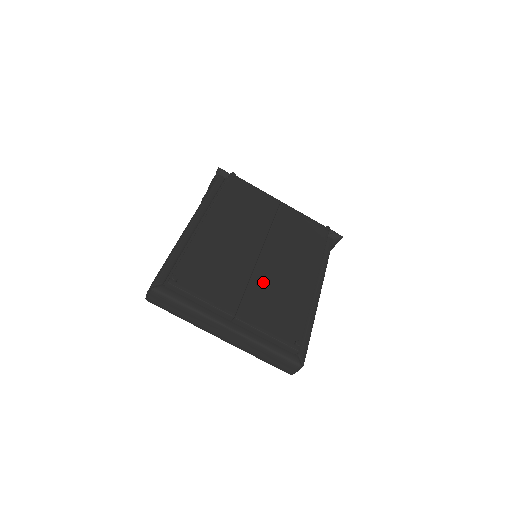
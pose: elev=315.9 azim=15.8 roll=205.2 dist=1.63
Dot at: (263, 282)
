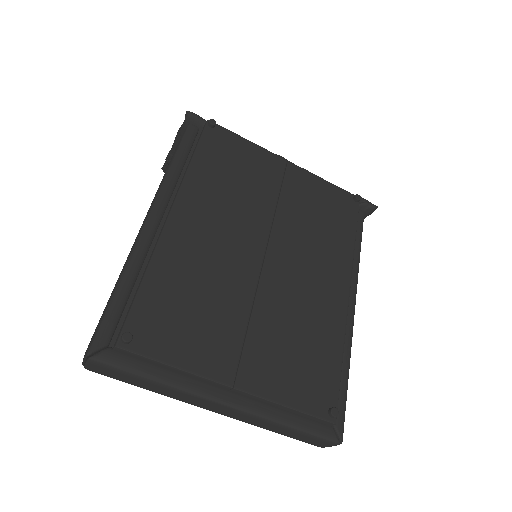
Dot at: (273, 311)
